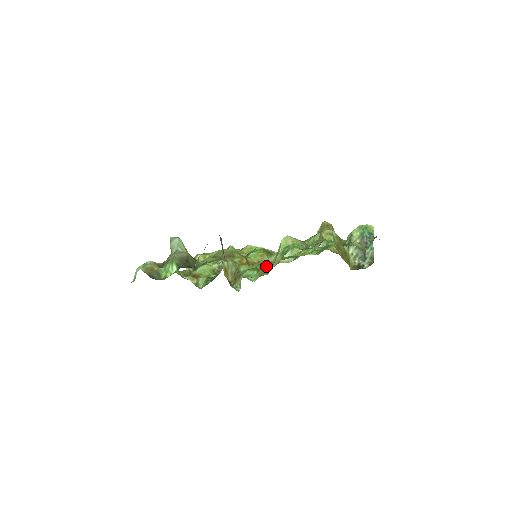
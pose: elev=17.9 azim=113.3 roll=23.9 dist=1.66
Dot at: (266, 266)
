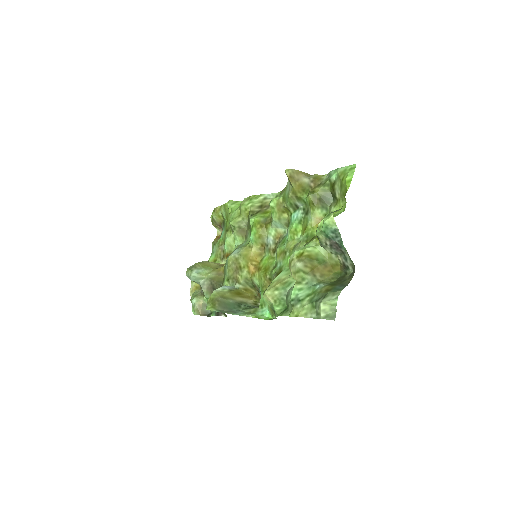
Dot at: occluded
